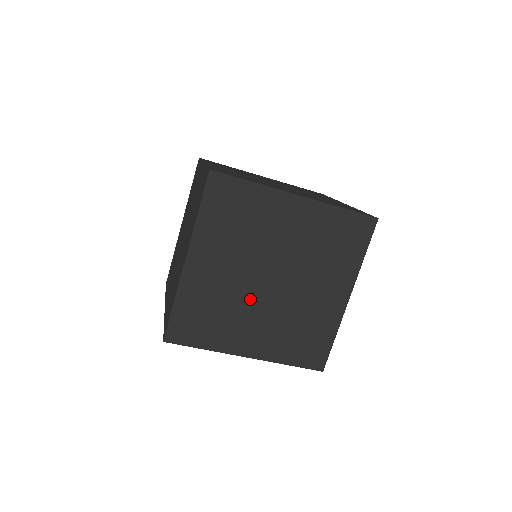
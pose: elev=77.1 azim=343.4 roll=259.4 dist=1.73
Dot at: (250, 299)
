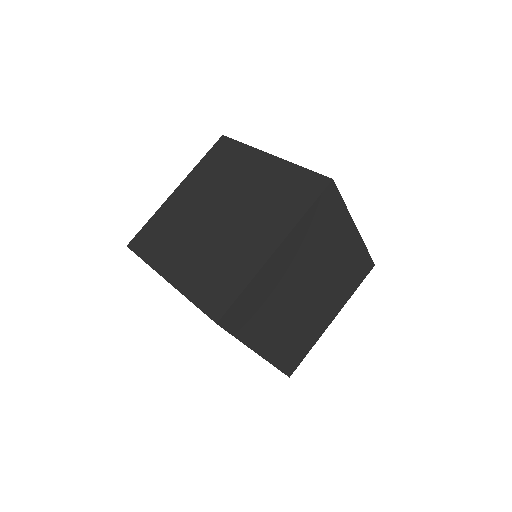
Dot at: (289, 302)
